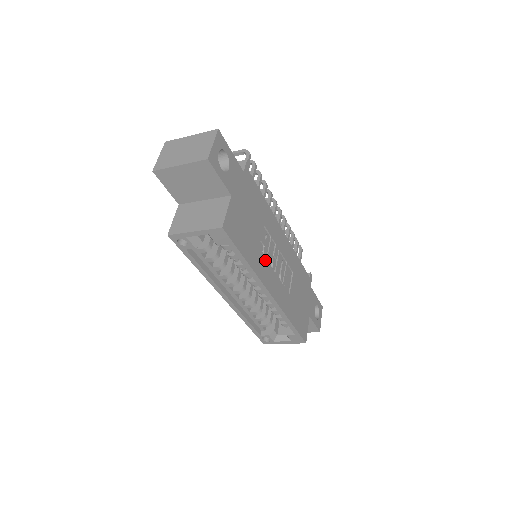
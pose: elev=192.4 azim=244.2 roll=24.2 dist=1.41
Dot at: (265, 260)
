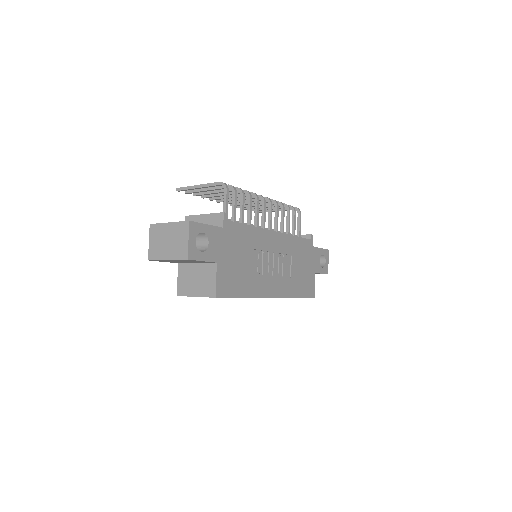
Dot at: (261, 277)
